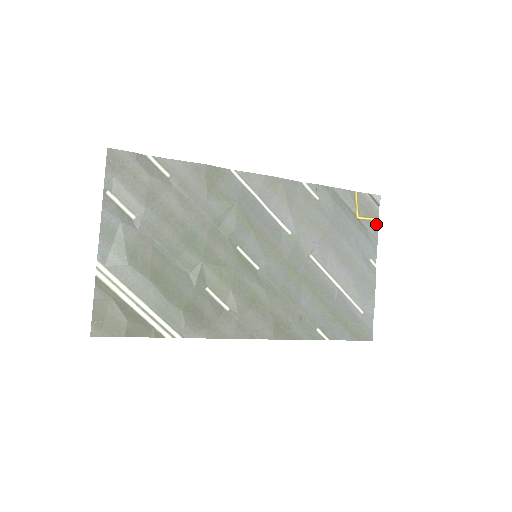
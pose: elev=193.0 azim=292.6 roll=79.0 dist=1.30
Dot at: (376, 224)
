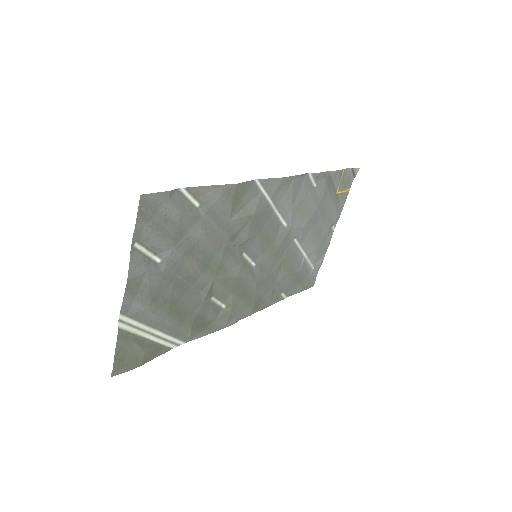
Dot at: (347, 194)
